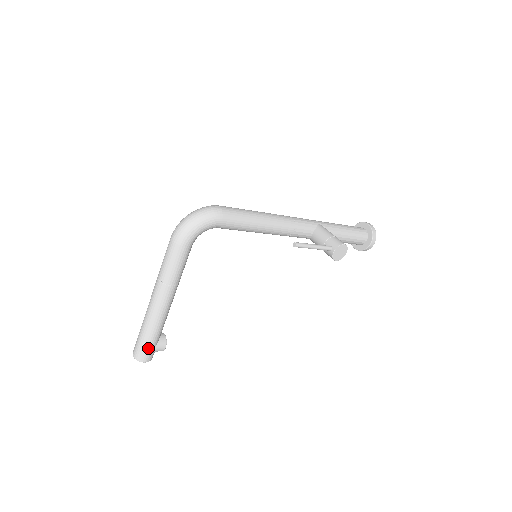
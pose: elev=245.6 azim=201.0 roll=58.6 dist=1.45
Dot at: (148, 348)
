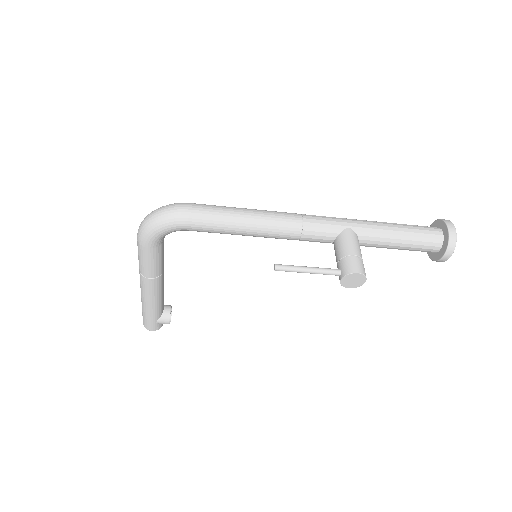
Dot at: (149, 321)
